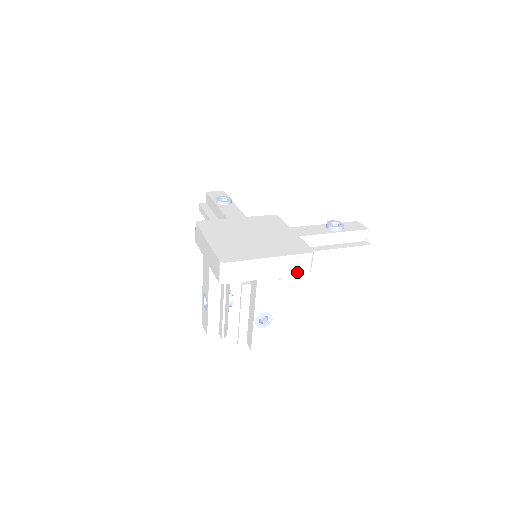
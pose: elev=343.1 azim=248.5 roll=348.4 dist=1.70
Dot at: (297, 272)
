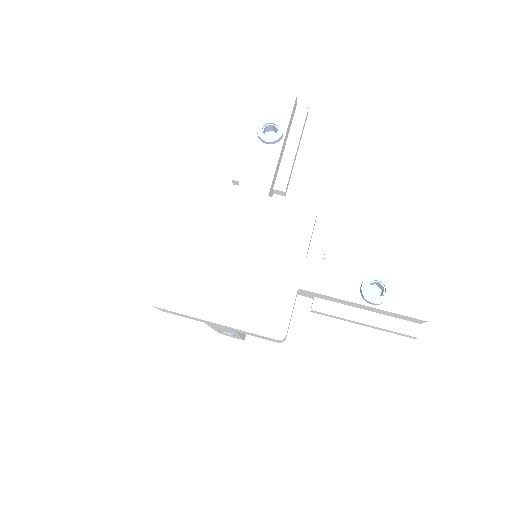
Dot at: (260, 337)
